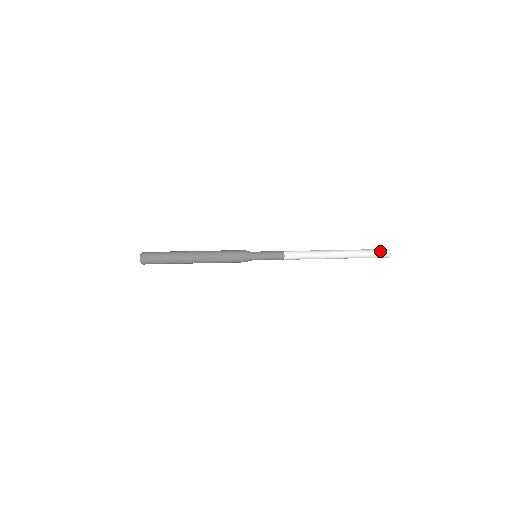
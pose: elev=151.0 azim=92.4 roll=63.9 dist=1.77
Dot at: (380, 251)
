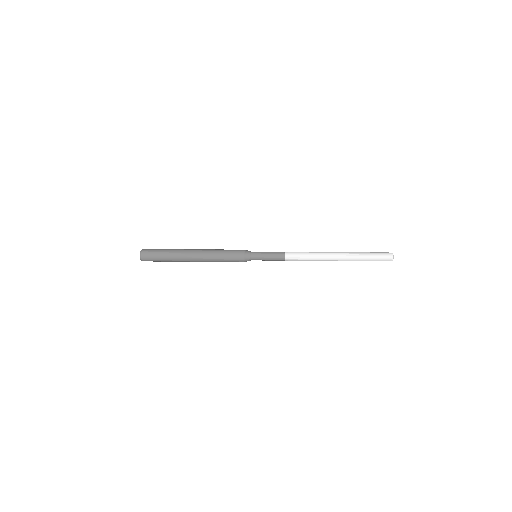
Dot at: (382, 252)
